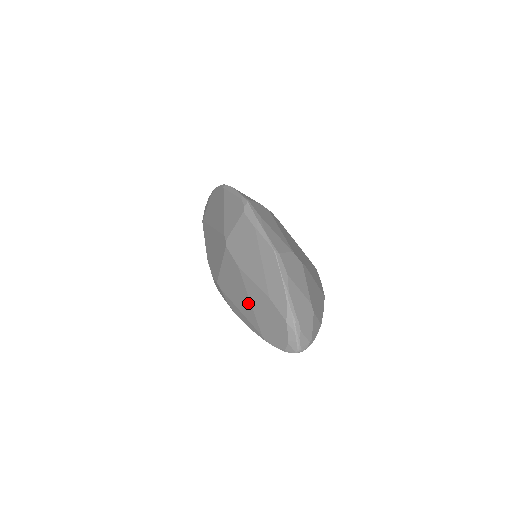
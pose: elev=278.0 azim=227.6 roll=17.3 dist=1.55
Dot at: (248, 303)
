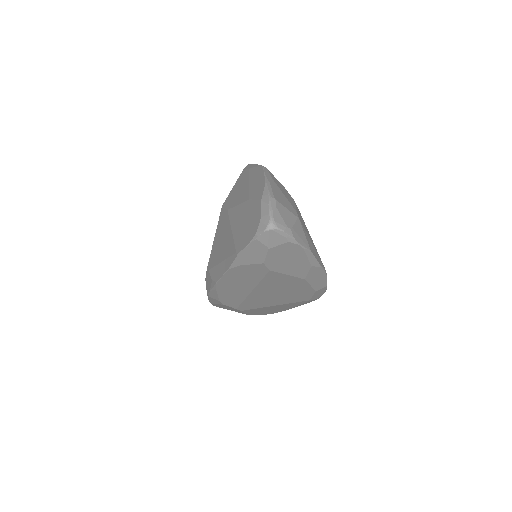
Dot at: (229, 235)
